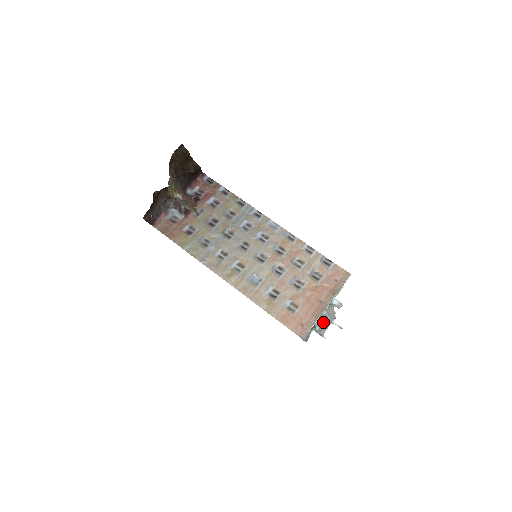
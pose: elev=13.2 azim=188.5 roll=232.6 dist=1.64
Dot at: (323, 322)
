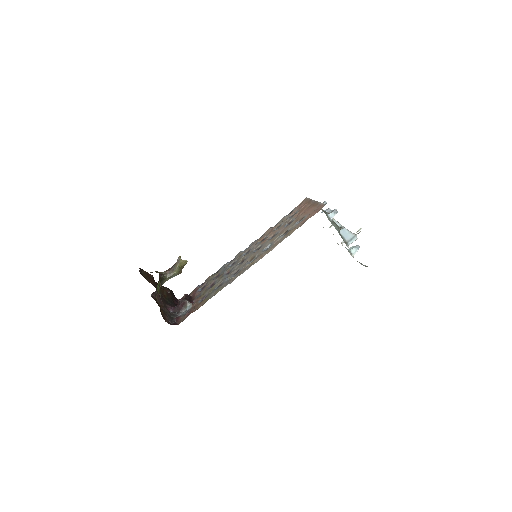
Dot at: (337, 222)
